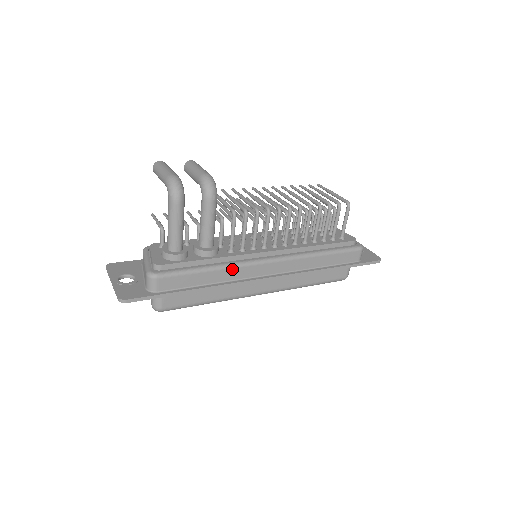
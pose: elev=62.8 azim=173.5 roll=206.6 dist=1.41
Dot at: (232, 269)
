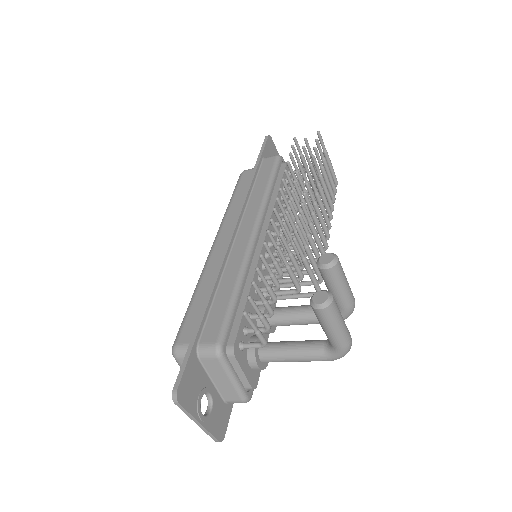
Dot at: occluded
